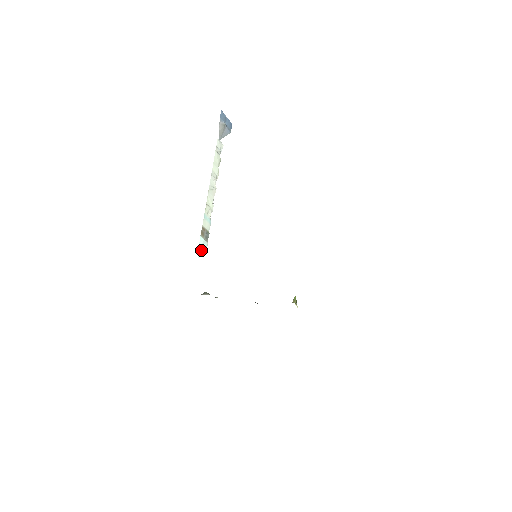
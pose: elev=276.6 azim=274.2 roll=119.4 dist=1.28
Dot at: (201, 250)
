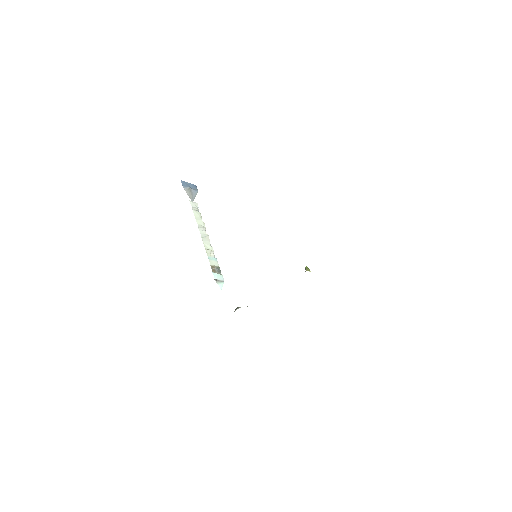
Dot at: (219, 282)
